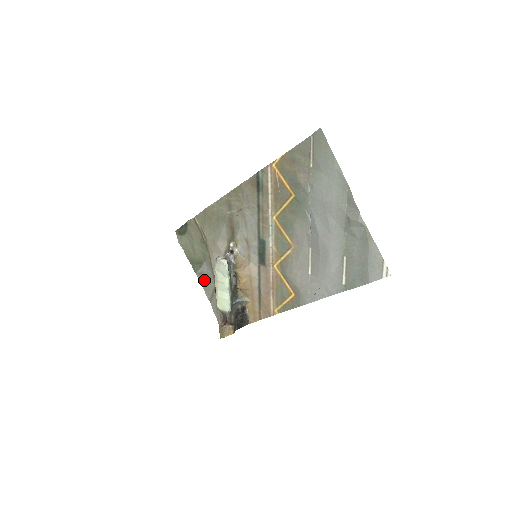
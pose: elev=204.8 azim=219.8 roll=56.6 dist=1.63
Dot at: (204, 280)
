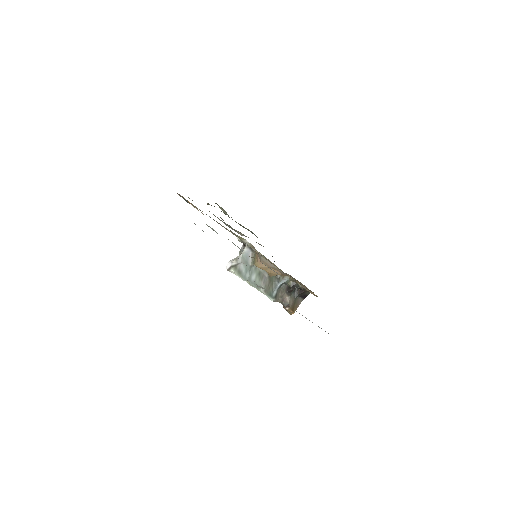
Dot at: occluded
